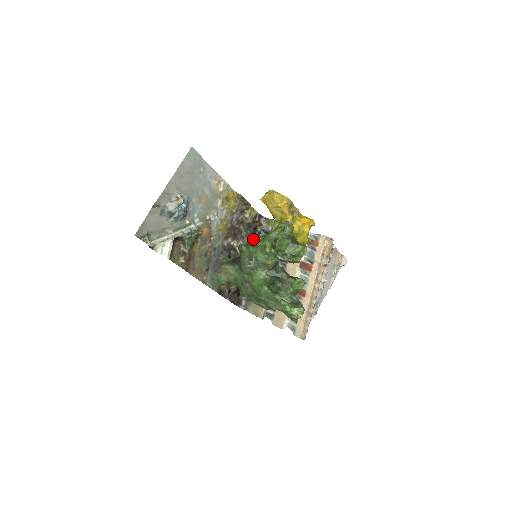
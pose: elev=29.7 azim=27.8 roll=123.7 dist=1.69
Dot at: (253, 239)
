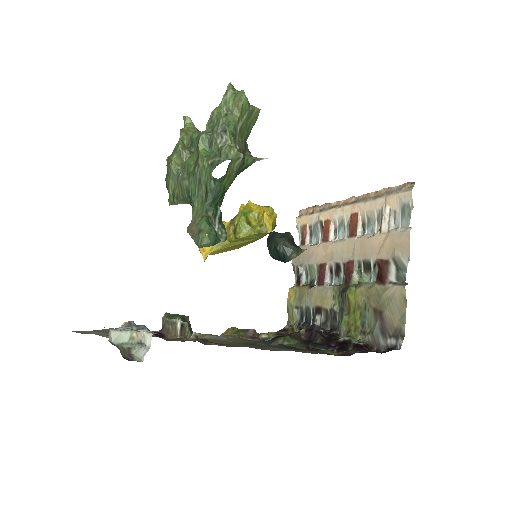
Dot at: occluded
